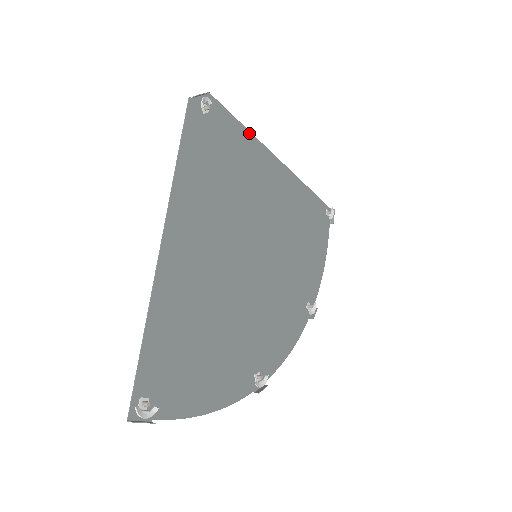
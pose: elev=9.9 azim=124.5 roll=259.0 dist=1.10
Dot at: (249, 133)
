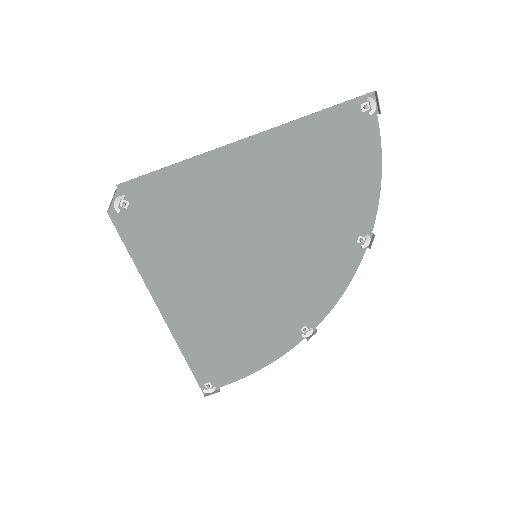
Dot at: (181, 164)
